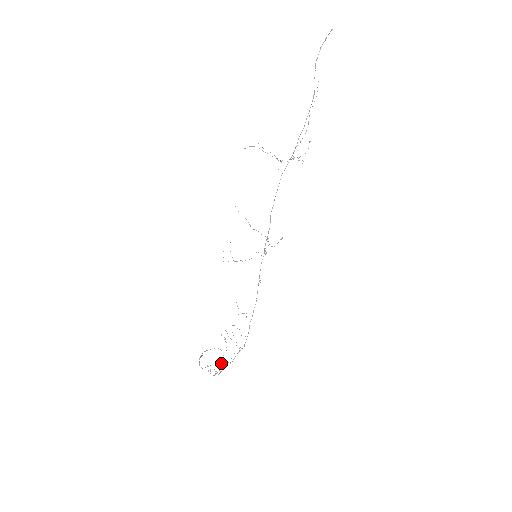
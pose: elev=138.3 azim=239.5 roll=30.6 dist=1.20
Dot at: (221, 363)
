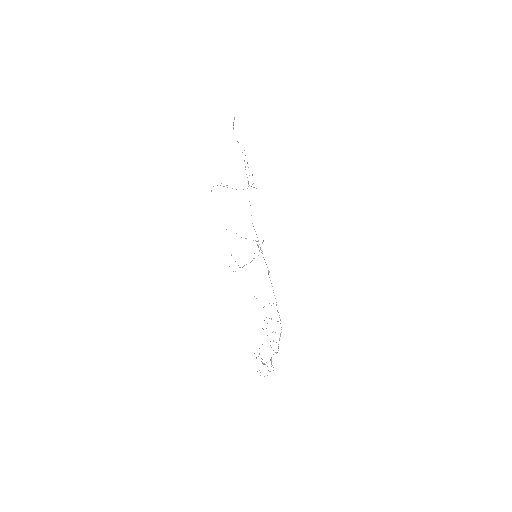
Dot at: (271, 357)
